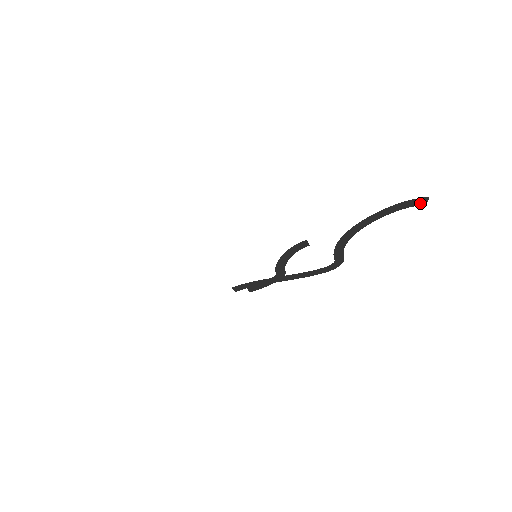
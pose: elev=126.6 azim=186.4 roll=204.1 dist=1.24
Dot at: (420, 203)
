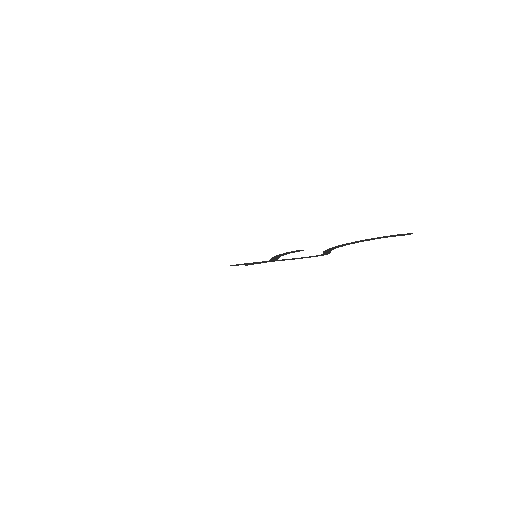
Dot at: occluded
